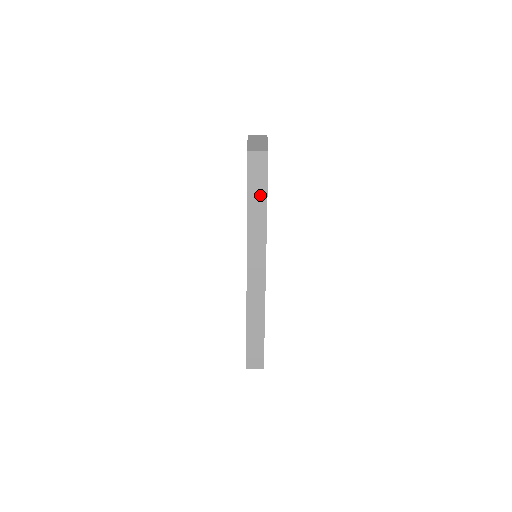
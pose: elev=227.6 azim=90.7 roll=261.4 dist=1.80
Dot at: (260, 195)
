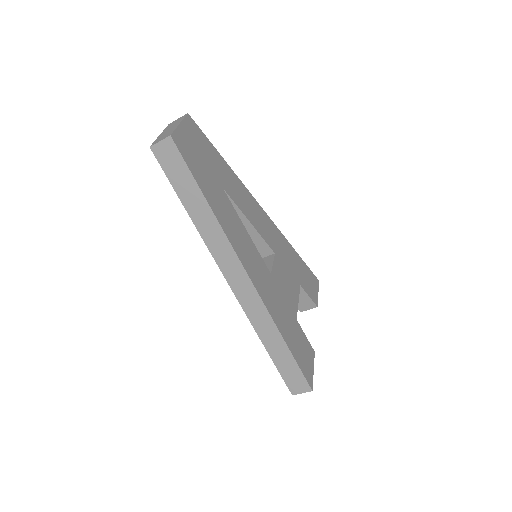
Dot at: (191, 190)
